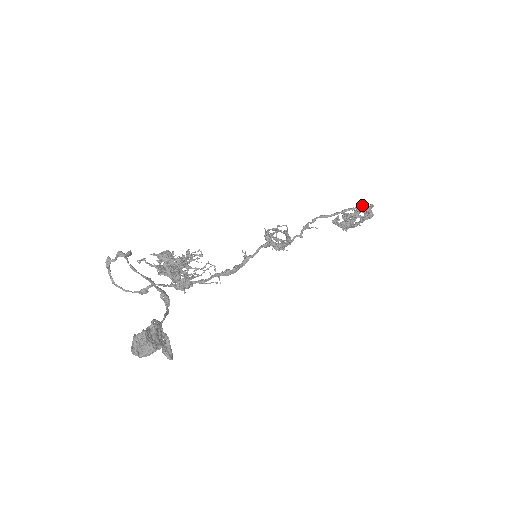
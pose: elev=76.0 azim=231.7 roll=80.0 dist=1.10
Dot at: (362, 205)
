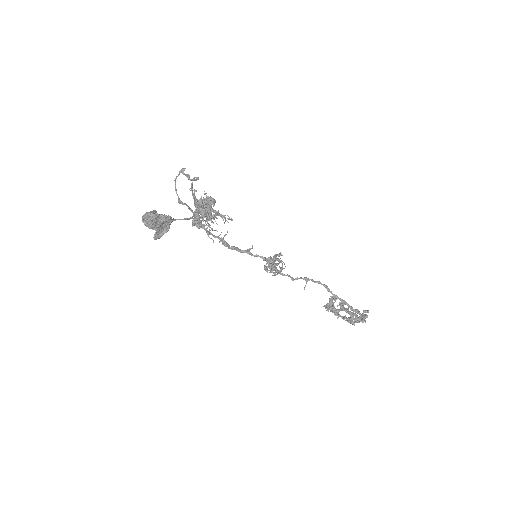
Dot at: (359, 313)
